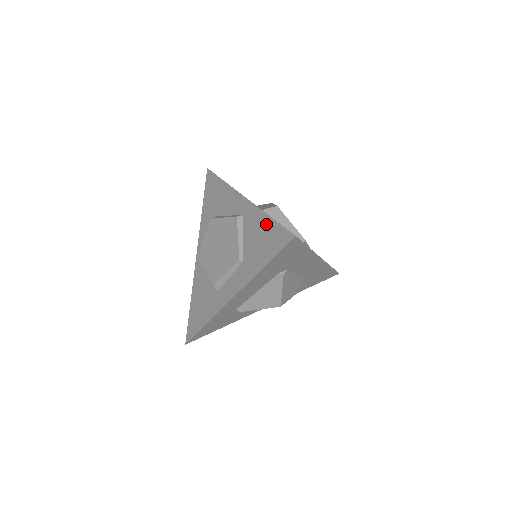
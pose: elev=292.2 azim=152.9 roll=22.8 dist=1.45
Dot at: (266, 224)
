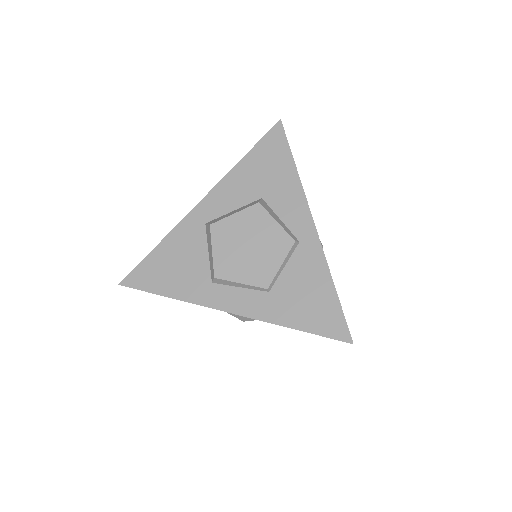
Dot at: (326, 290)
